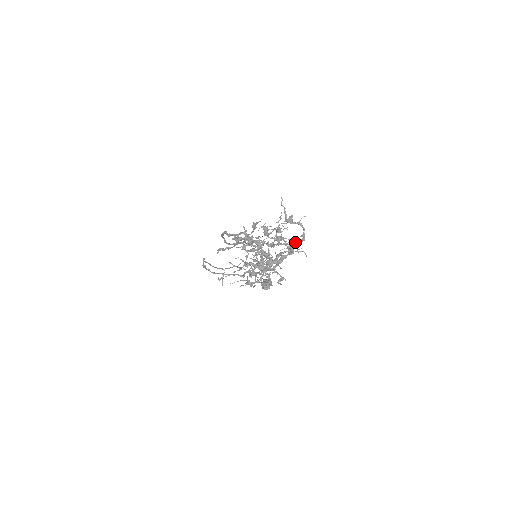
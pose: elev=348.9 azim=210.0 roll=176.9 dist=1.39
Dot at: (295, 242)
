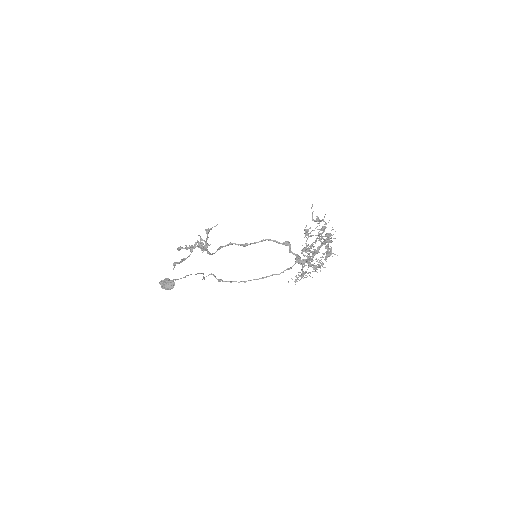
Dot at: occluded
